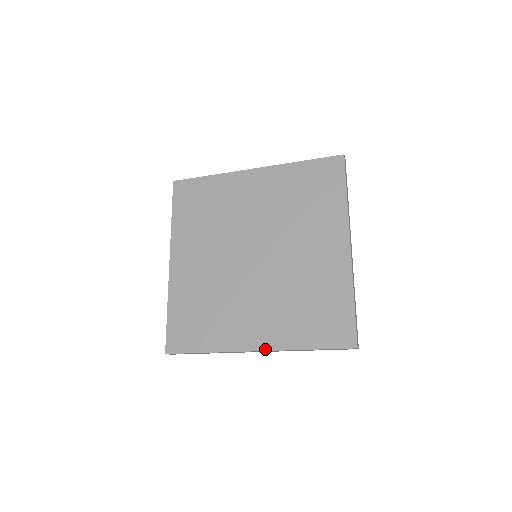
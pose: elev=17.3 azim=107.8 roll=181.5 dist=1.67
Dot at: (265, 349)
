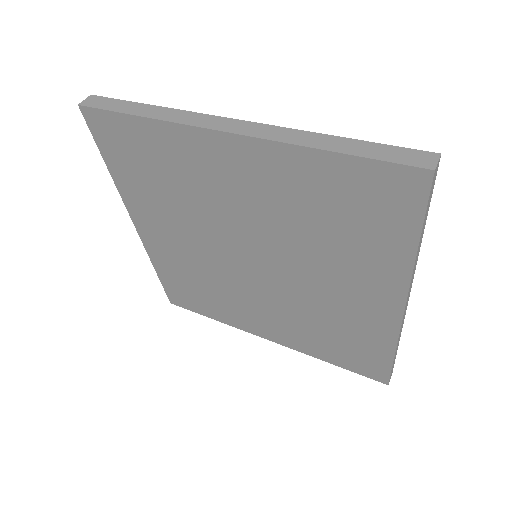
Dot at: (279, 343)
